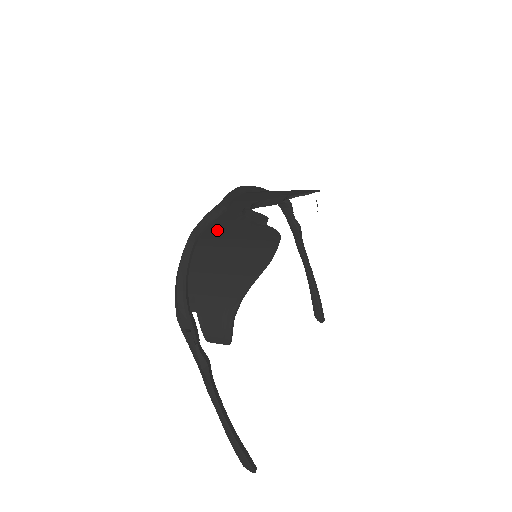
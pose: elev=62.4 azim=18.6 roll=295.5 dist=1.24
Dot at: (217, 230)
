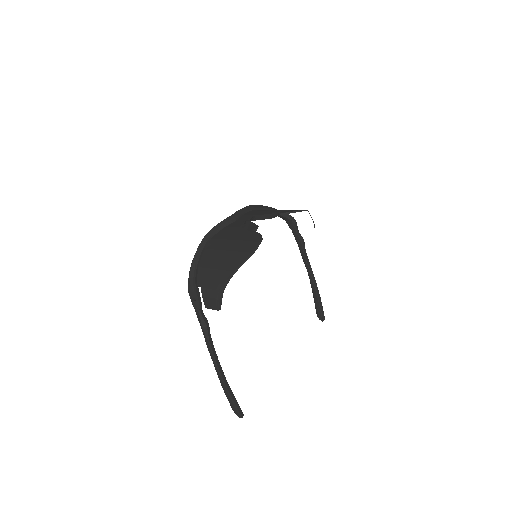
Dot at: (224, 233)
